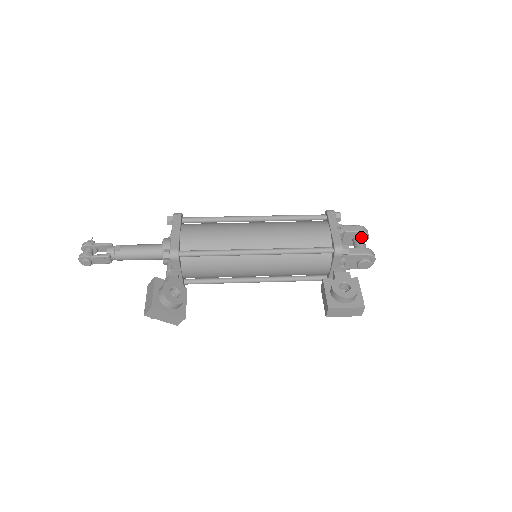
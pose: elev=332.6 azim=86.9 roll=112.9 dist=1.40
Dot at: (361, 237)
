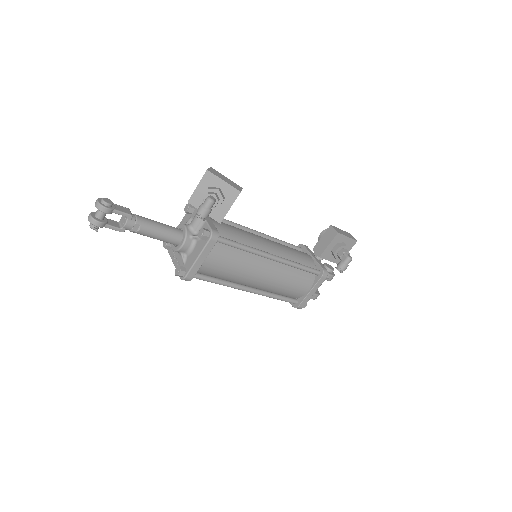
Dot at: occluded
